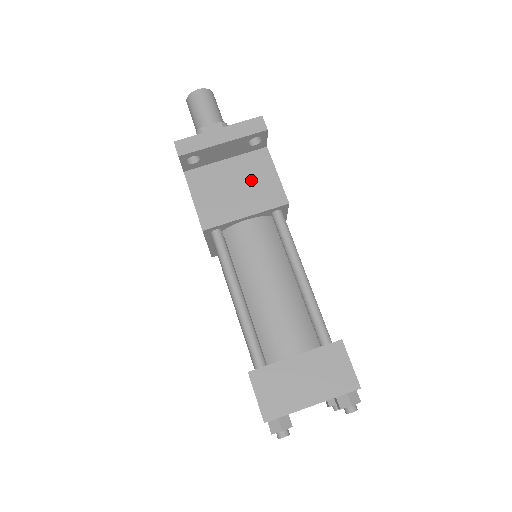
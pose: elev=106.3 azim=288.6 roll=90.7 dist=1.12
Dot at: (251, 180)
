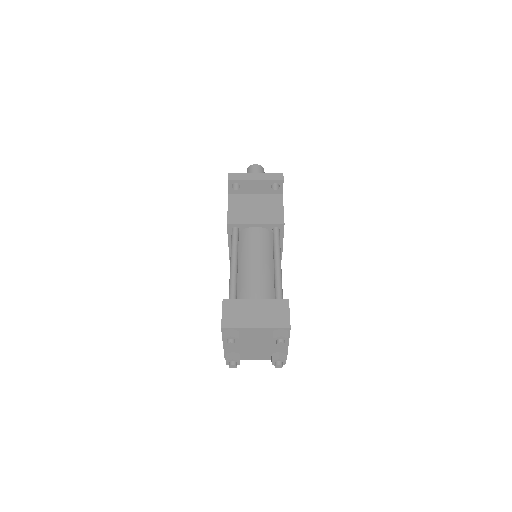
Dot at: (266, 207)
